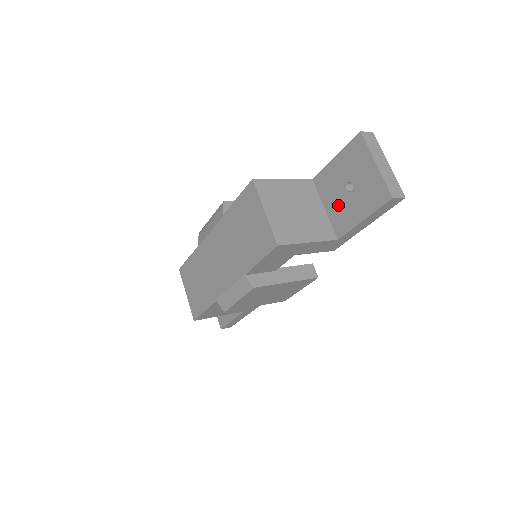
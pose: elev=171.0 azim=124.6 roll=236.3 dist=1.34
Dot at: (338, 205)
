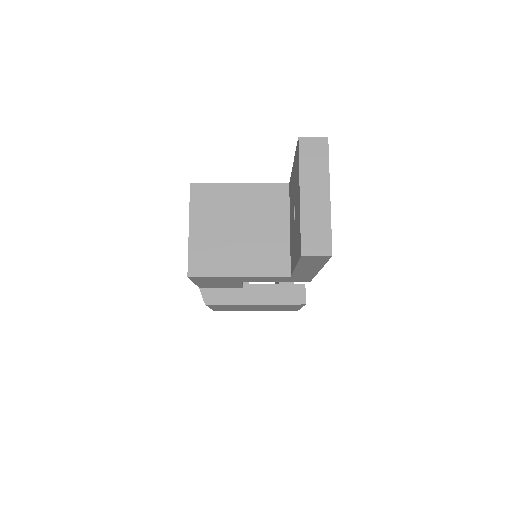
Dot at: (292, 231)
